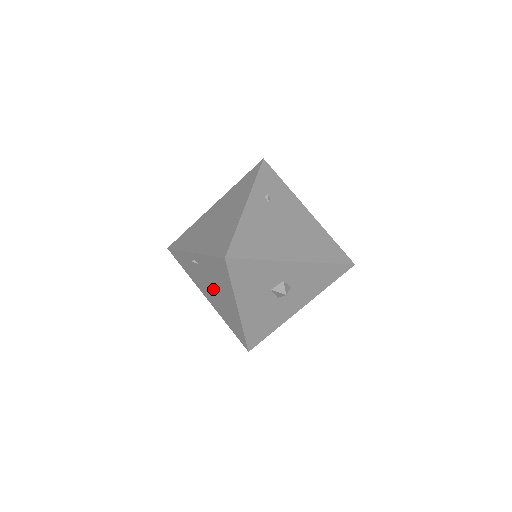
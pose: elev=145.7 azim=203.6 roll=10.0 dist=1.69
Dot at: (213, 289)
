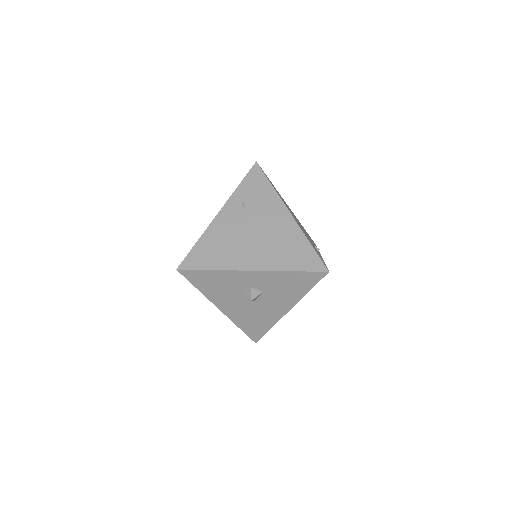
Dot at: occluded
